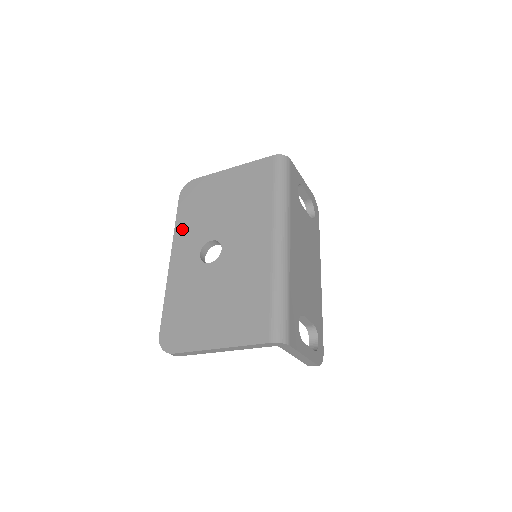
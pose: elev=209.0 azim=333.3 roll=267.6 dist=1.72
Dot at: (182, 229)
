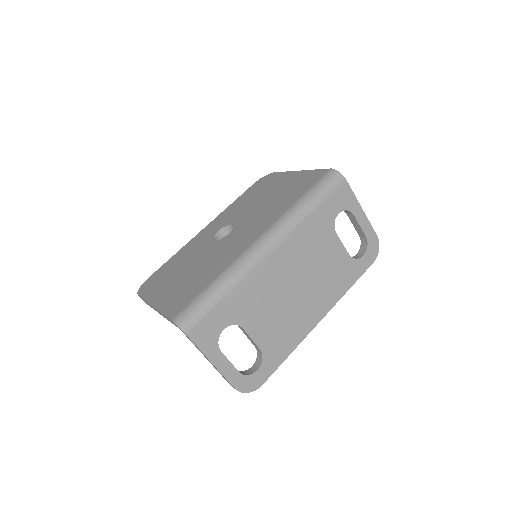
Dot at: (231, 208)
